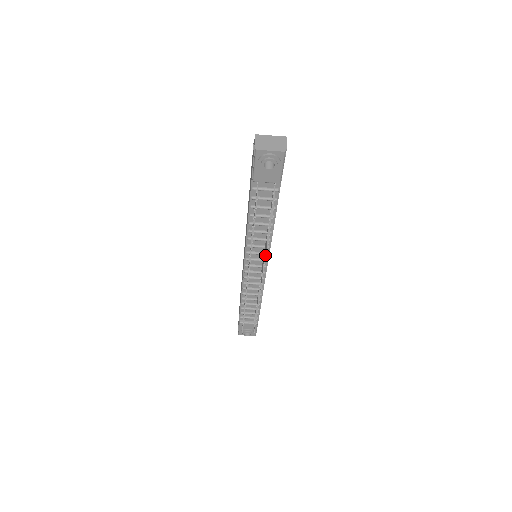
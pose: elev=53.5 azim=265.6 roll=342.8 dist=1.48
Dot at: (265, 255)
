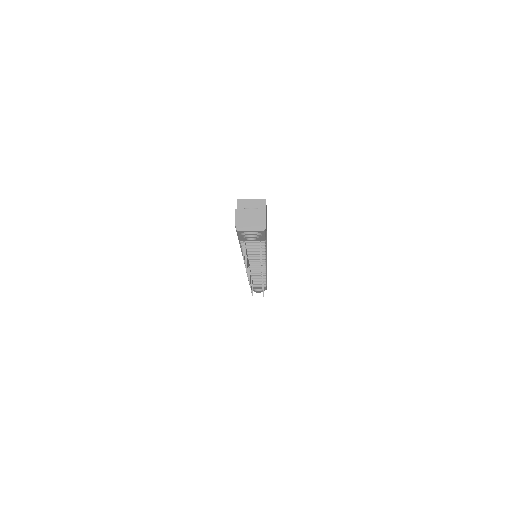
Dot at: occluded
